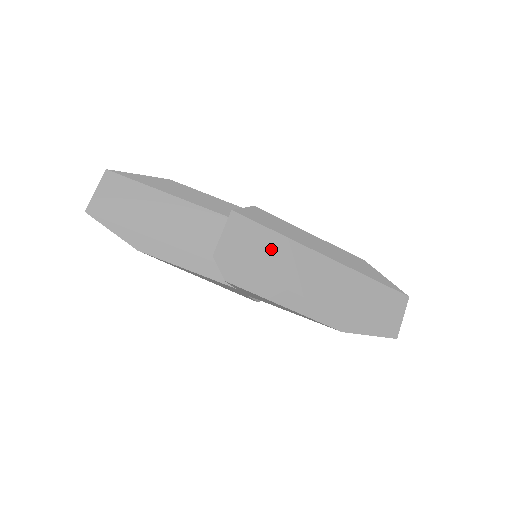
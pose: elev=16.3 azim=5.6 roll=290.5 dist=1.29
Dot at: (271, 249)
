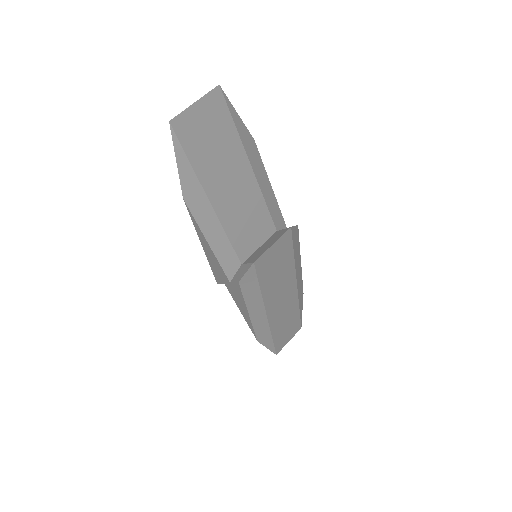
Dot at: (282, 270)
